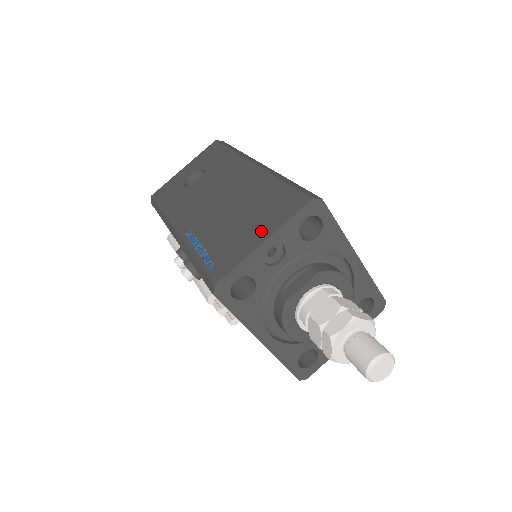
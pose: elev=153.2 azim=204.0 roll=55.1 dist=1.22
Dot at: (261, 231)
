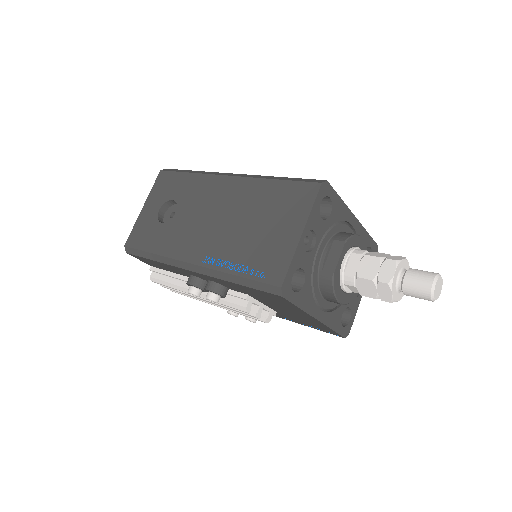
Dot at: (291, 227)
